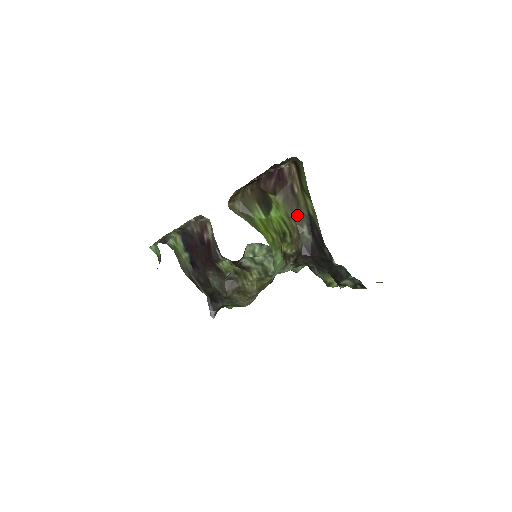
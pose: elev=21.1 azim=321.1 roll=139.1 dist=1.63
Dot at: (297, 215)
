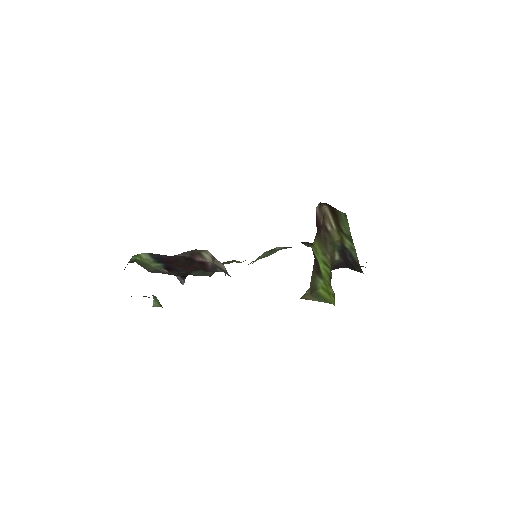
Dot at: (330, 248)
